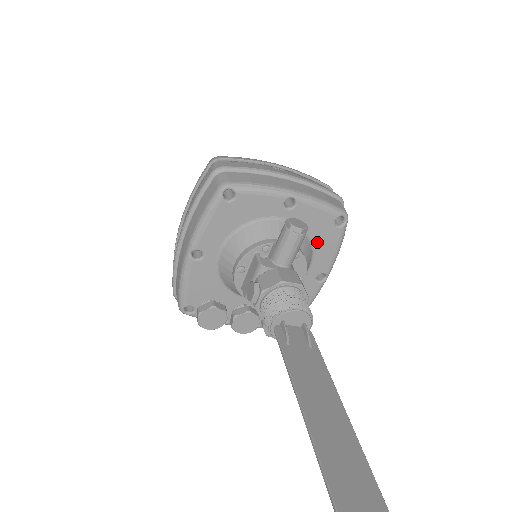
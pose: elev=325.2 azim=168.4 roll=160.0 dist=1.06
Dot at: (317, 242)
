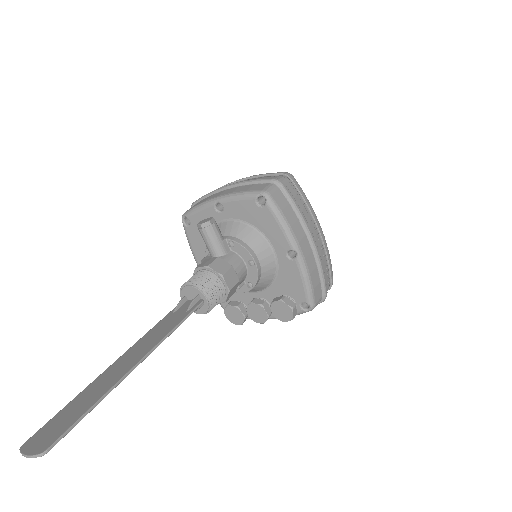
Dot at: (260, 226)
